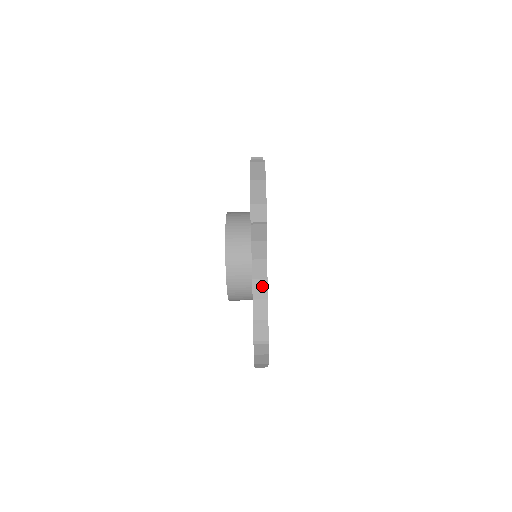
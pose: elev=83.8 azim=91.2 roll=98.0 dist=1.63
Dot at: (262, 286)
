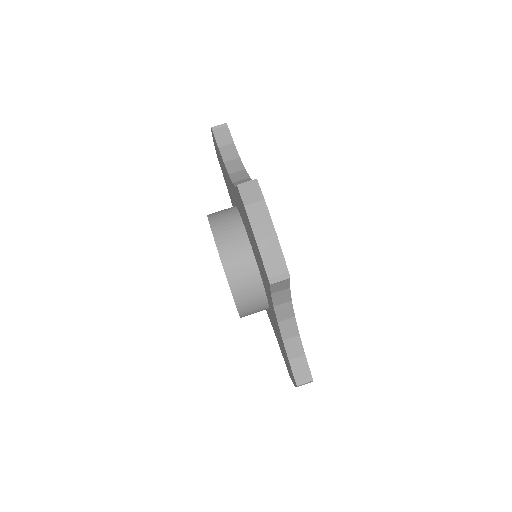
Dot at: (241, 174)
